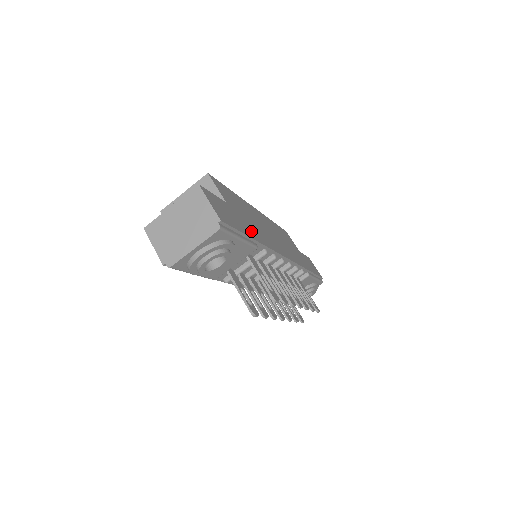
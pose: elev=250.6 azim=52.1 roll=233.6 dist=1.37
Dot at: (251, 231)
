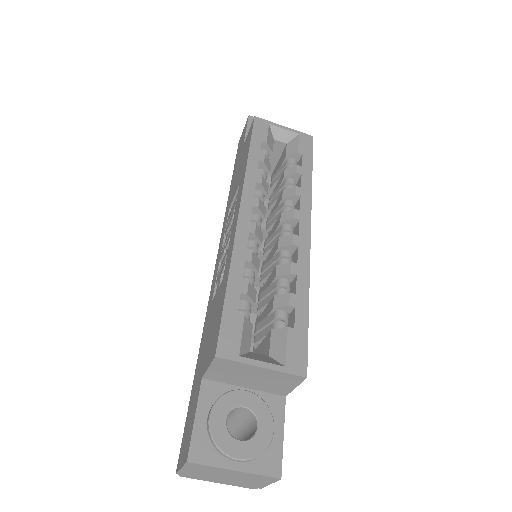
Dot at: occluded
